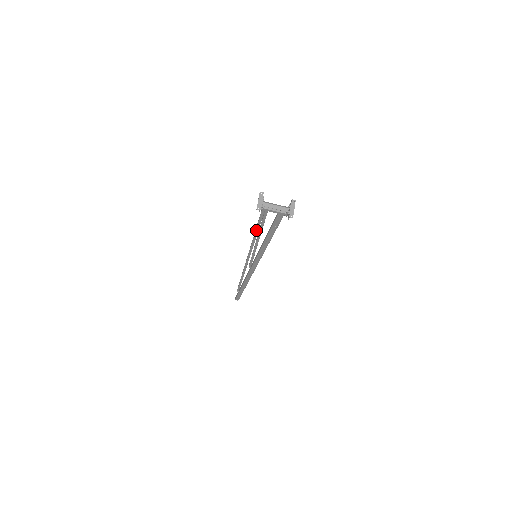
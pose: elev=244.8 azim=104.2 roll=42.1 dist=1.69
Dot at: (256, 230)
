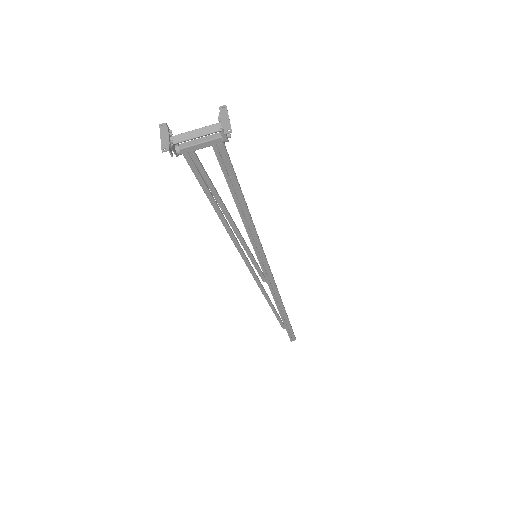
Dot at: (213, 206)
